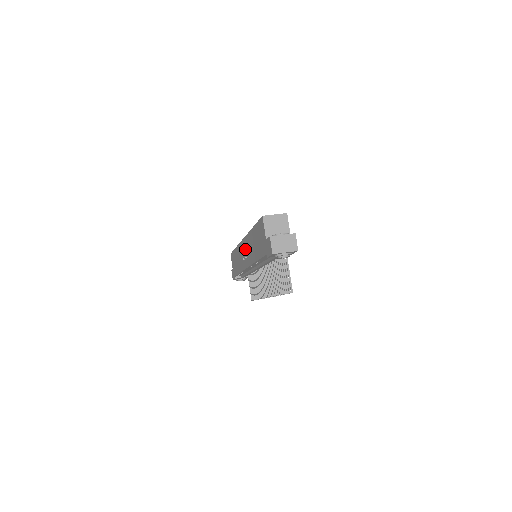
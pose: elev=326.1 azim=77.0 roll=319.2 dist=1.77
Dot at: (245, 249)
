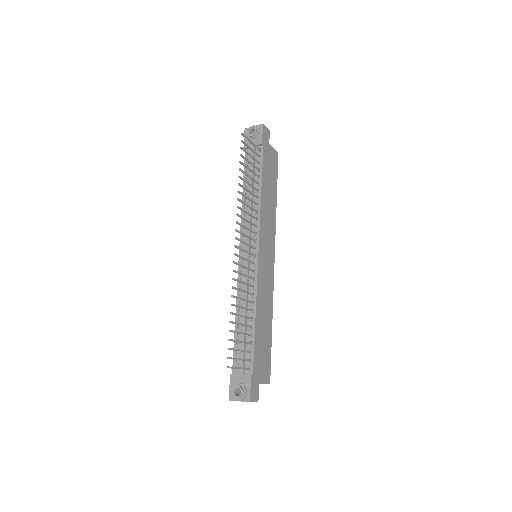
Dot at: occluded
